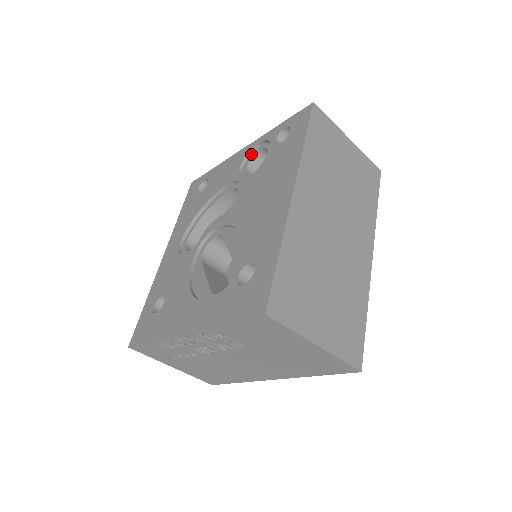
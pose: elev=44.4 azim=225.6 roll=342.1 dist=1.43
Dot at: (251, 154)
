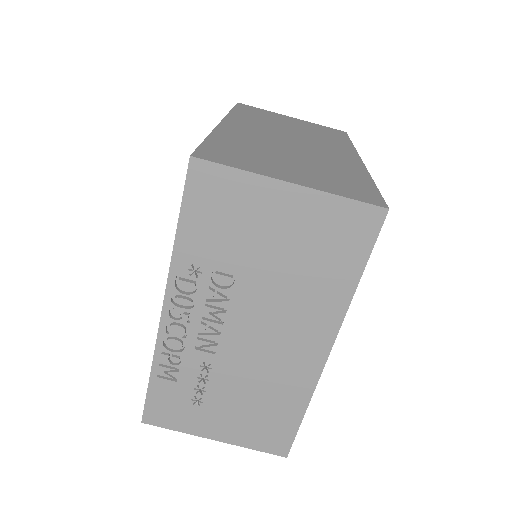
Dot at: occluded
